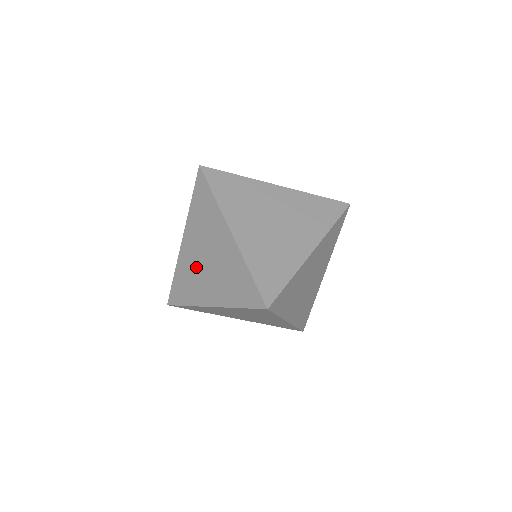
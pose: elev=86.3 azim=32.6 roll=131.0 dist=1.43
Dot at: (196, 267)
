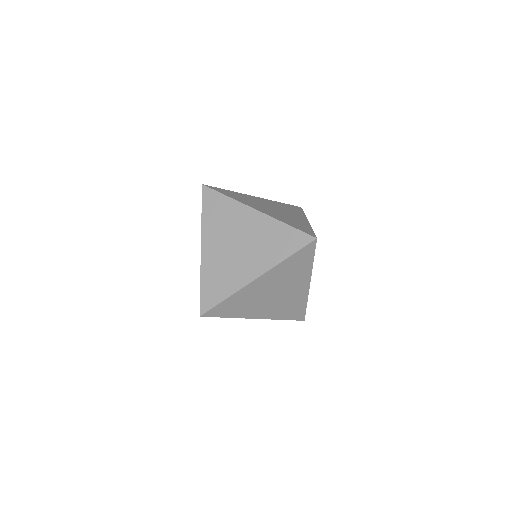
Dot at: (259, 203)
